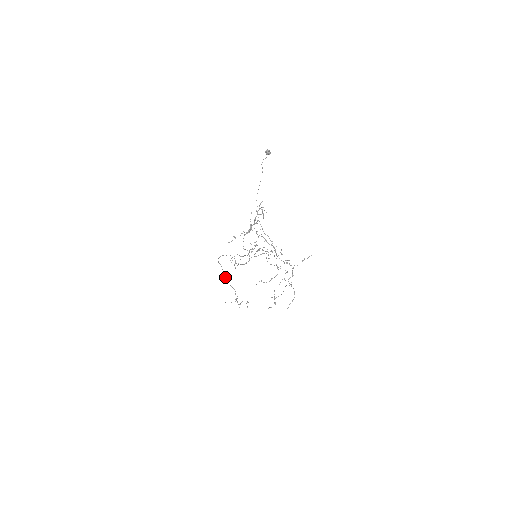
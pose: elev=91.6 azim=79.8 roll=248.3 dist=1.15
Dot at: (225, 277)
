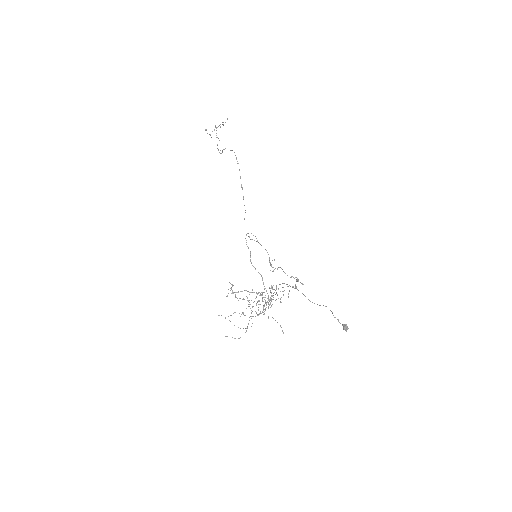
Dot at: (225, 148)
